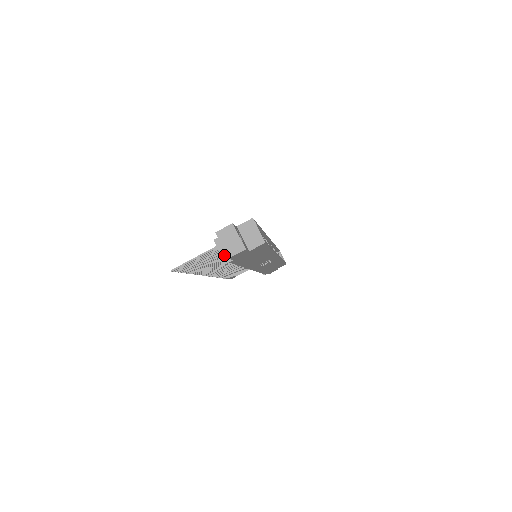
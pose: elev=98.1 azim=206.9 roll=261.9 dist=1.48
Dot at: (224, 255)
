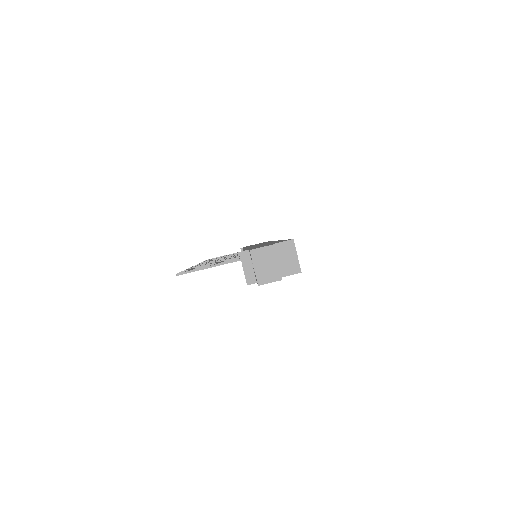
Dot at: (248, 274)
